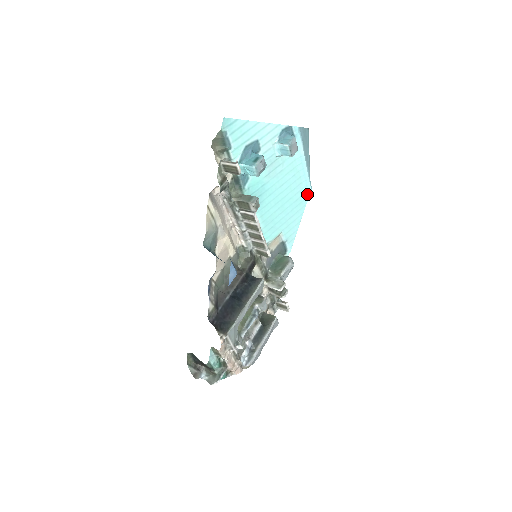
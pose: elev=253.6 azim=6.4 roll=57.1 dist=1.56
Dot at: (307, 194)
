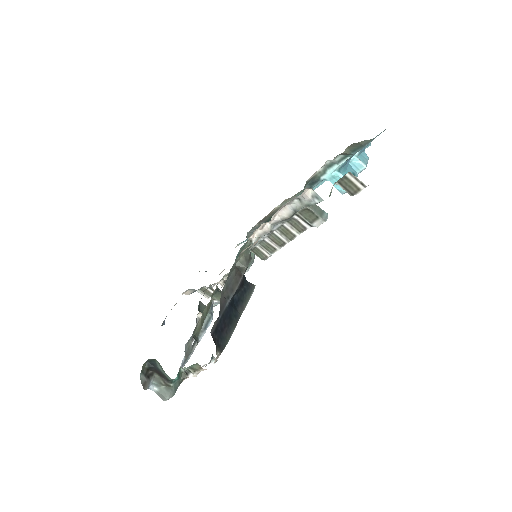
Dot at: occluded
